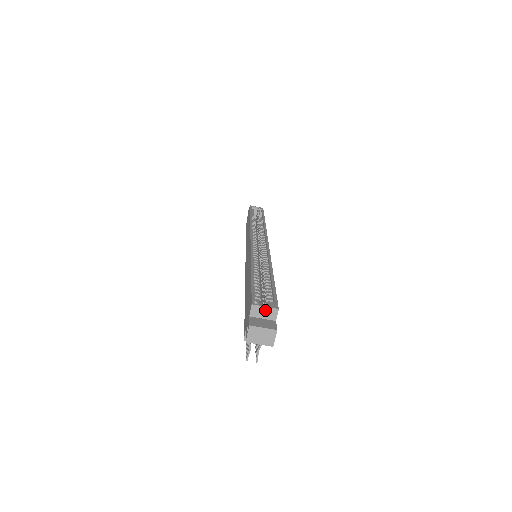
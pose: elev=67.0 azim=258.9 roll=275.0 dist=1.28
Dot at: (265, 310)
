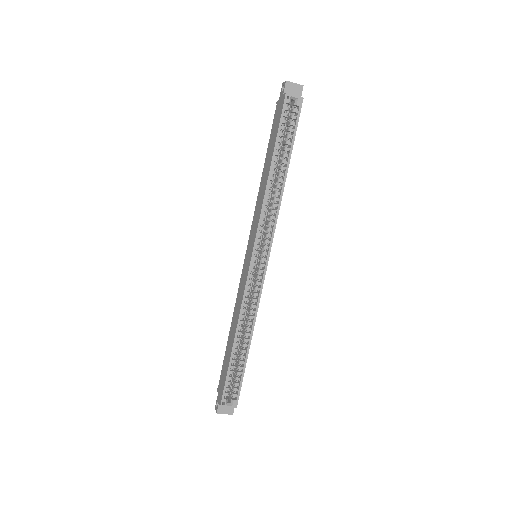
Dot at: (228, 406)
